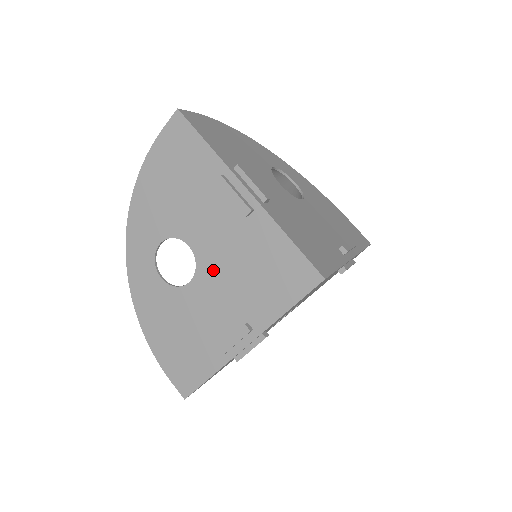
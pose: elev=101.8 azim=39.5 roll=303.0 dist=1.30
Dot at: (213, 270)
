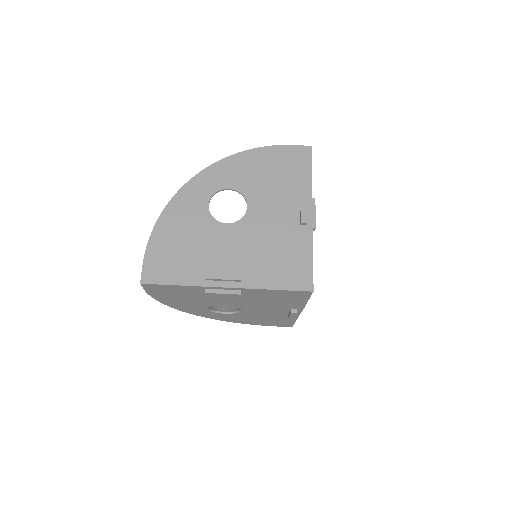
Dot at: (249, 306)
